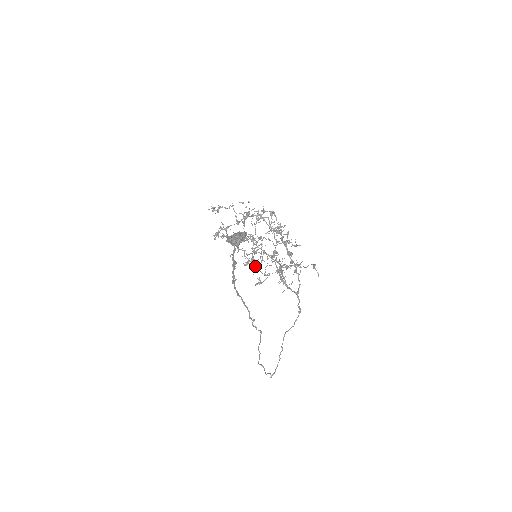
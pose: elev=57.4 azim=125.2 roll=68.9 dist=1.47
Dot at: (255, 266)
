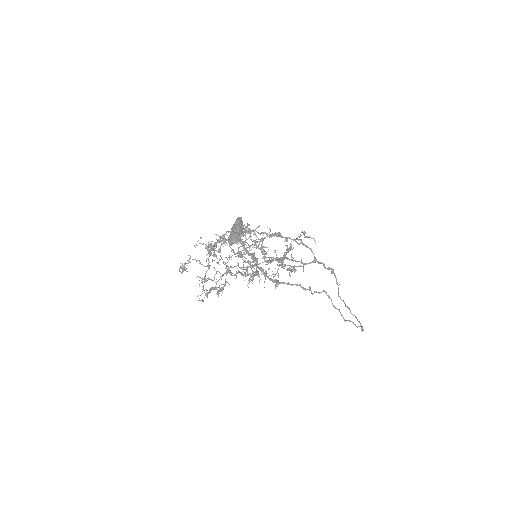
Dot at: occluded
